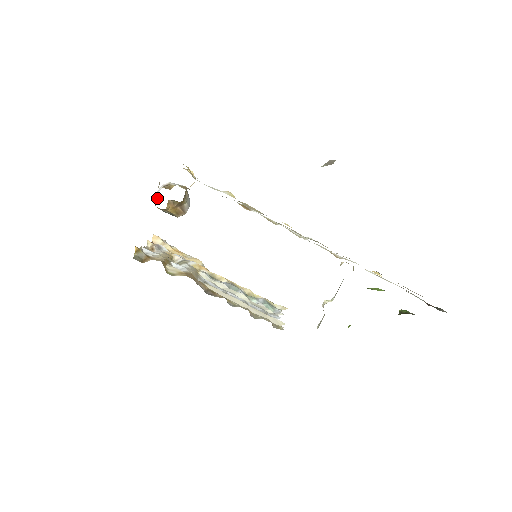
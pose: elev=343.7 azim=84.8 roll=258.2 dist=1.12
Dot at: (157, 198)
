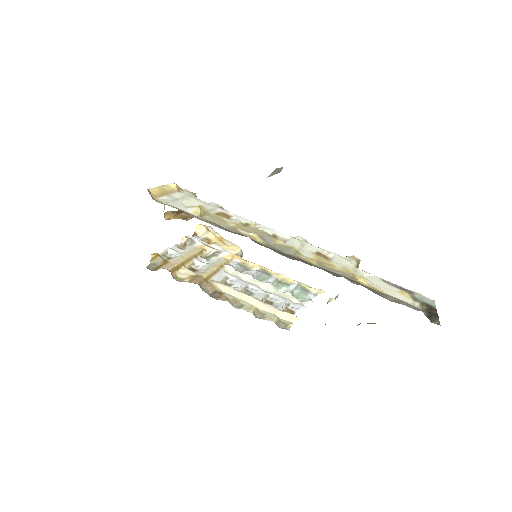
Dot at: (164, 206)
